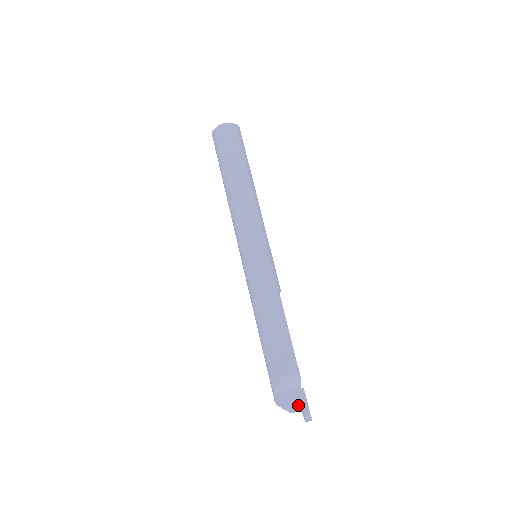
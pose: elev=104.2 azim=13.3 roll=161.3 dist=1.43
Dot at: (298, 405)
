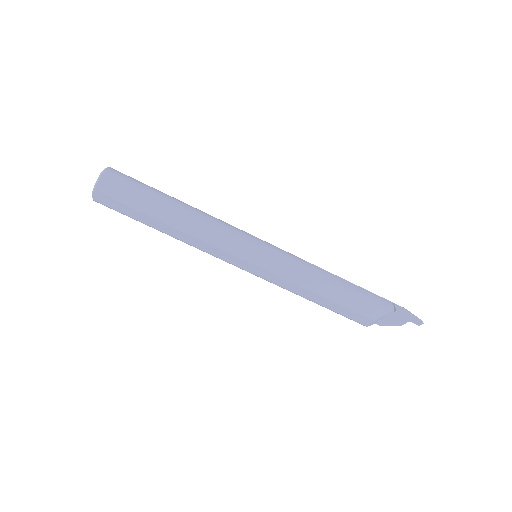
Dot at: (401, 321)
